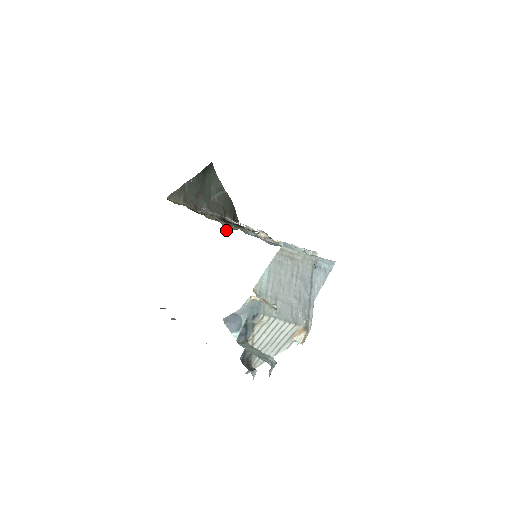
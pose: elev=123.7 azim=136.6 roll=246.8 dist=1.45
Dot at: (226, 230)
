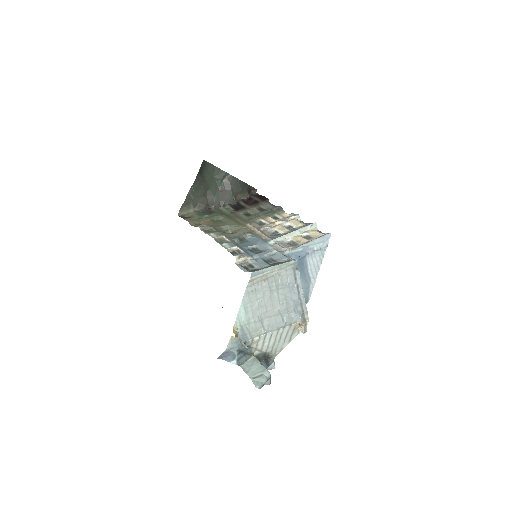
Dot at: (230, 232)
